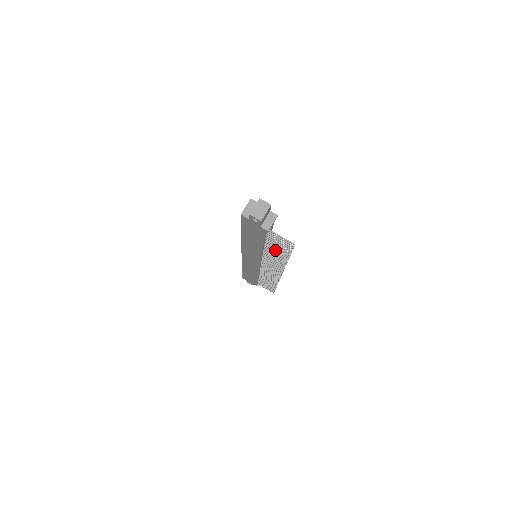
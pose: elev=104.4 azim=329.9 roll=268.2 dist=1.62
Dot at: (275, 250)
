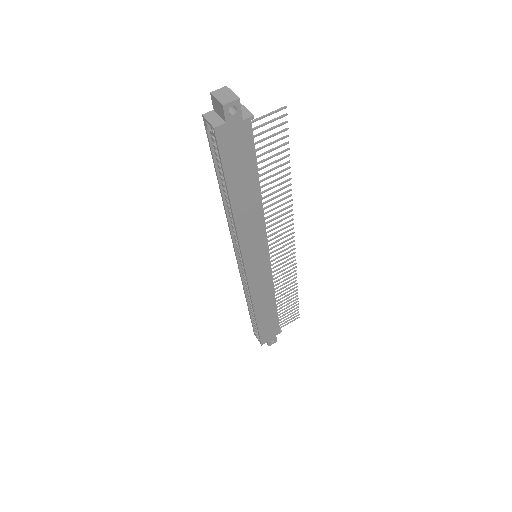
Dot at: (272, 175)
